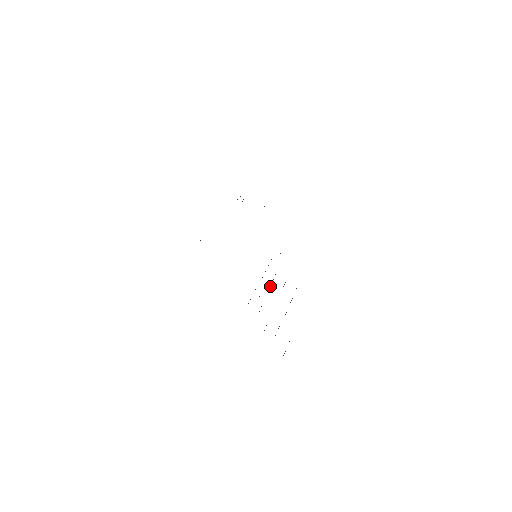
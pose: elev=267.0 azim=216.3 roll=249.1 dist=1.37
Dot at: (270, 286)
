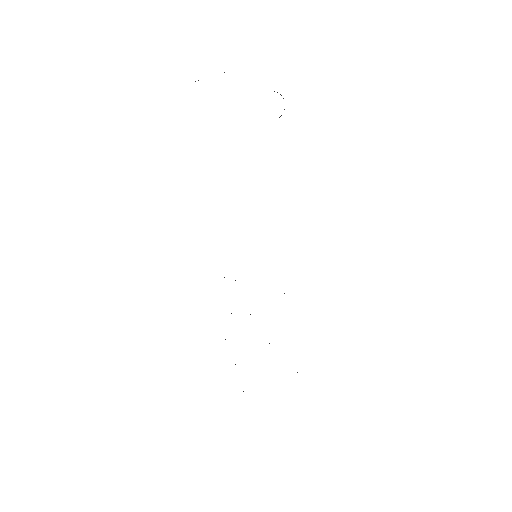
Dot at: occluded
